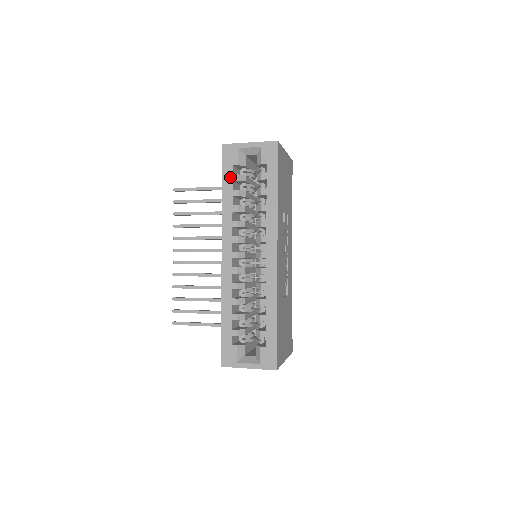
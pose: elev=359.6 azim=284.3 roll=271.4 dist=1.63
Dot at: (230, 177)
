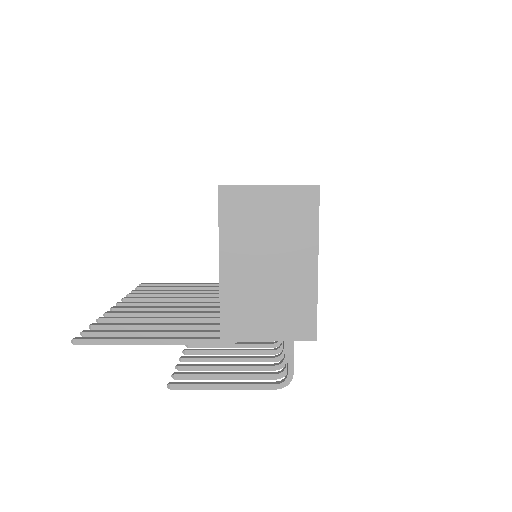
Dot at: occluded
